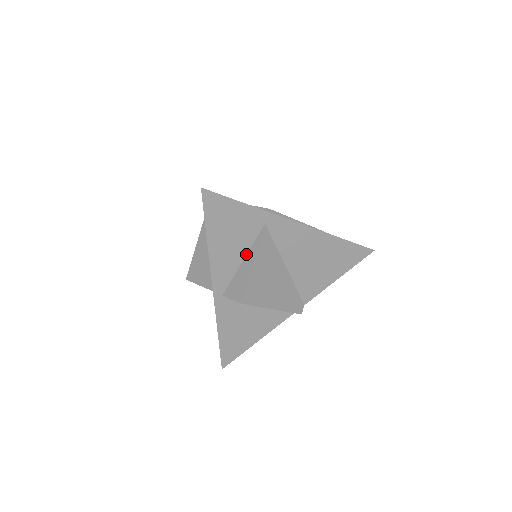
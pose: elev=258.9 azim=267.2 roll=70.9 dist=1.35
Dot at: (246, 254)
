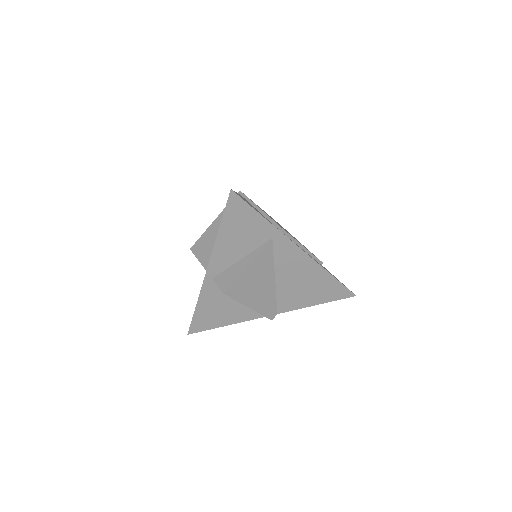
Dot at: (246, 255)
